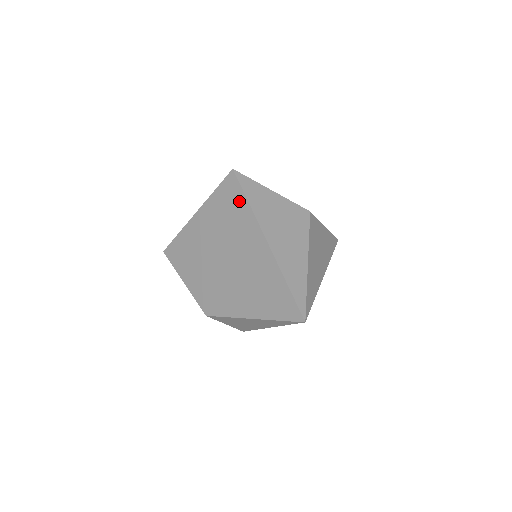
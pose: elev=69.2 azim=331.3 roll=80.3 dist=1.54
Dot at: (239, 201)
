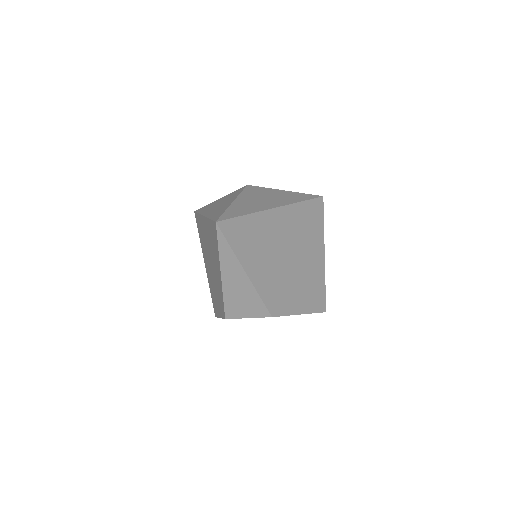
Dot at: (198, 221)
